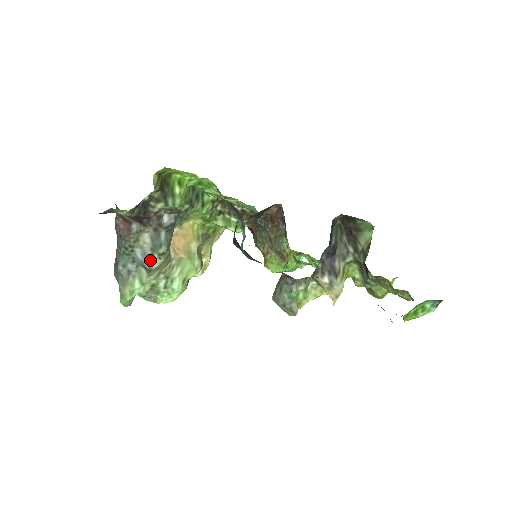
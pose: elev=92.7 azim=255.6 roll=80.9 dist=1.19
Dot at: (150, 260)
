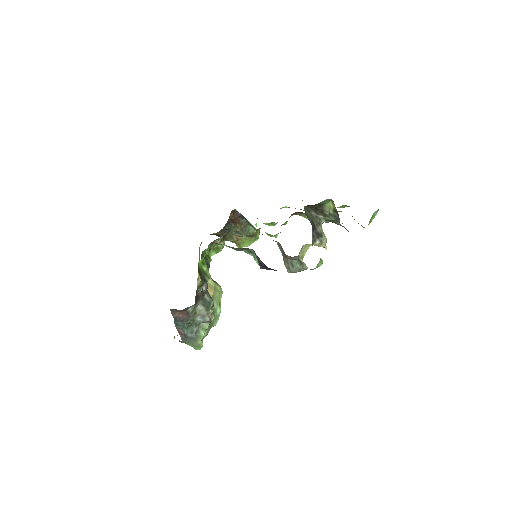
Dot at: (208, 316)
